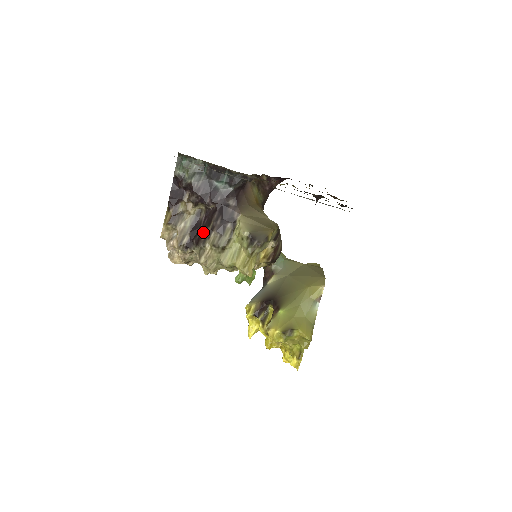
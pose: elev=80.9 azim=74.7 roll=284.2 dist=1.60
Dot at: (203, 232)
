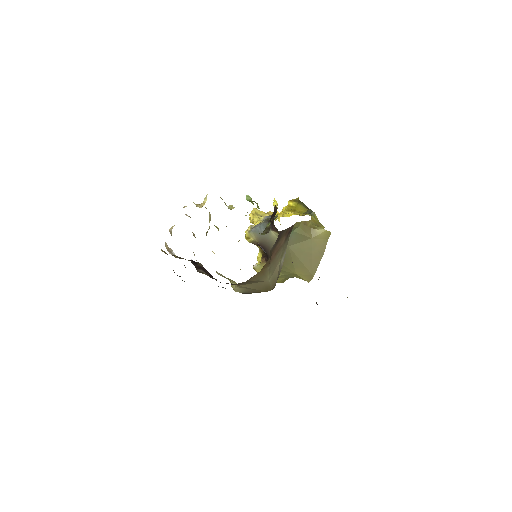
Dot at: (200, 269)
